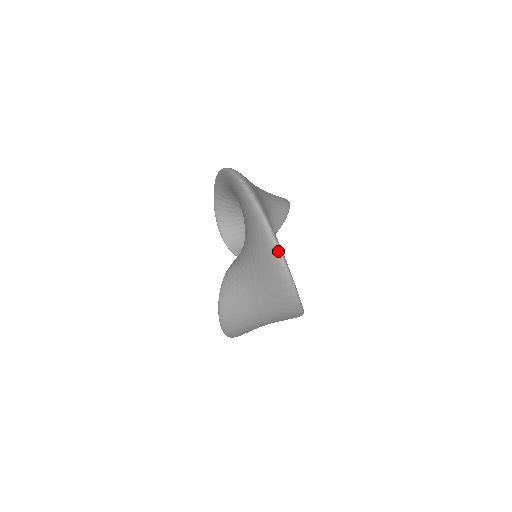
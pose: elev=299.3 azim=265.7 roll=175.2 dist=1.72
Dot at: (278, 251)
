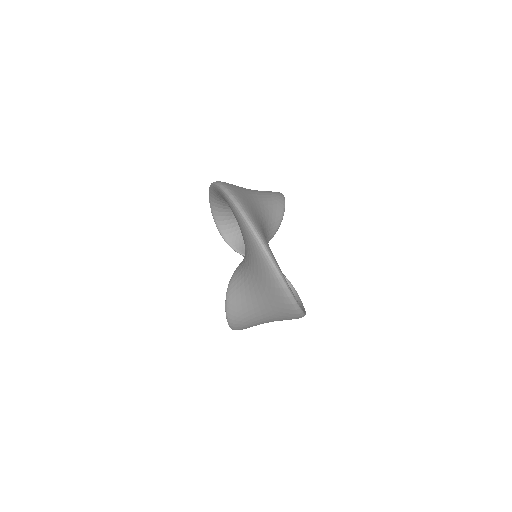
Dot at: (279, 276)
